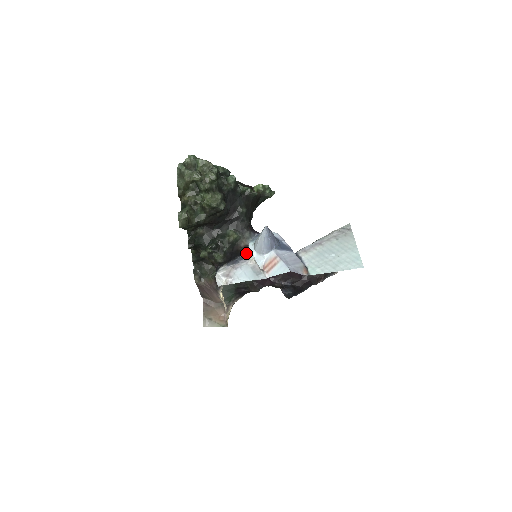
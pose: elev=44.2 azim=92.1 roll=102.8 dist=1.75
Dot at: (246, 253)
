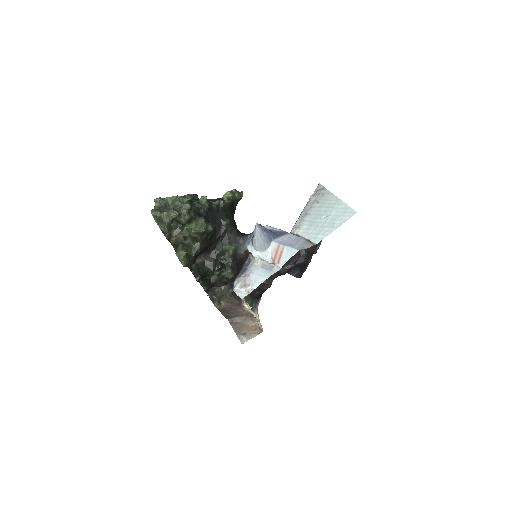
Dot at: (248, 258)
